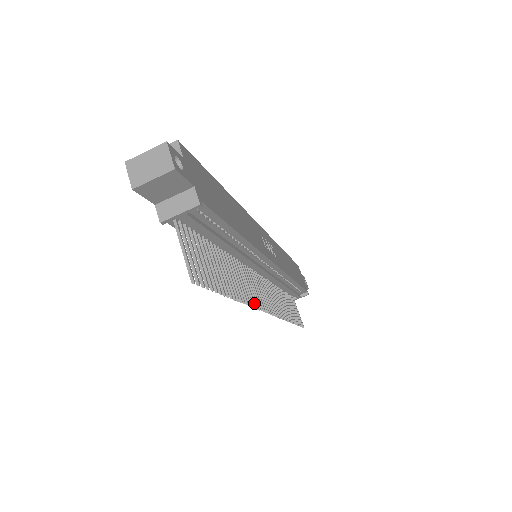
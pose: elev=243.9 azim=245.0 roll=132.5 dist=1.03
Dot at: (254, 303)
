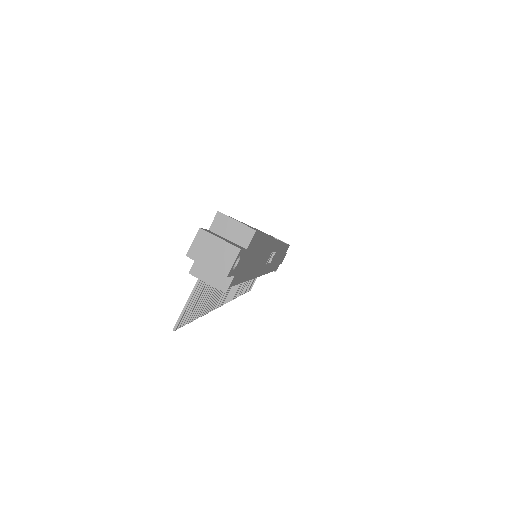
Dot at: (218, 305)
